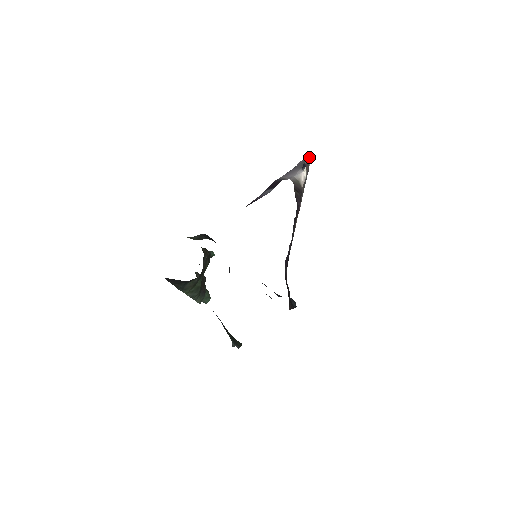
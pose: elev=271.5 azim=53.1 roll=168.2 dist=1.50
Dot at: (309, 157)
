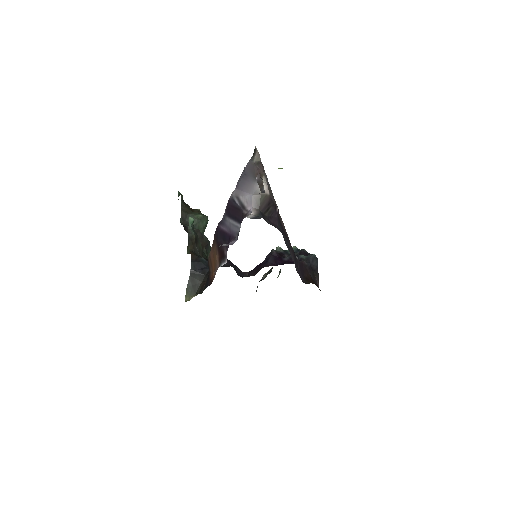
Dot at: (254, 154)
